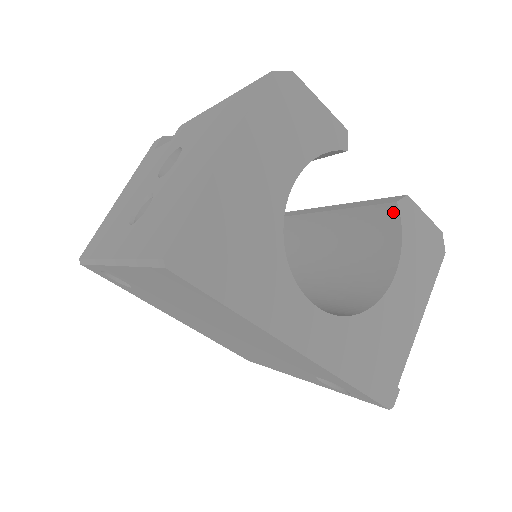
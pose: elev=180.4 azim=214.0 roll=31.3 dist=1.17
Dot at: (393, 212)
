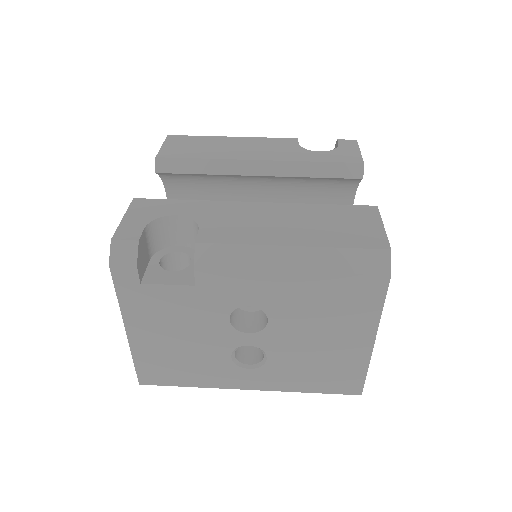
Dot at: (355, 180)
